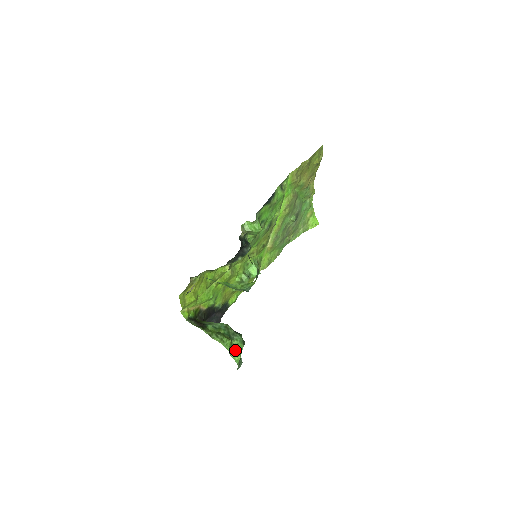
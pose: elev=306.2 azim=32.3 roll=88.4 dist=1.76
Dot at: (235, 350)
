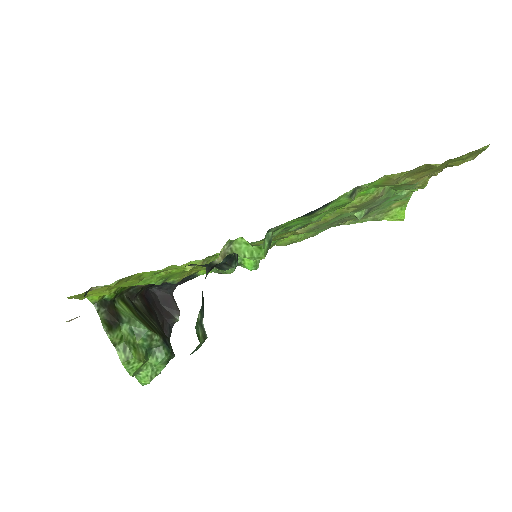
Dot at: (146, 371)
